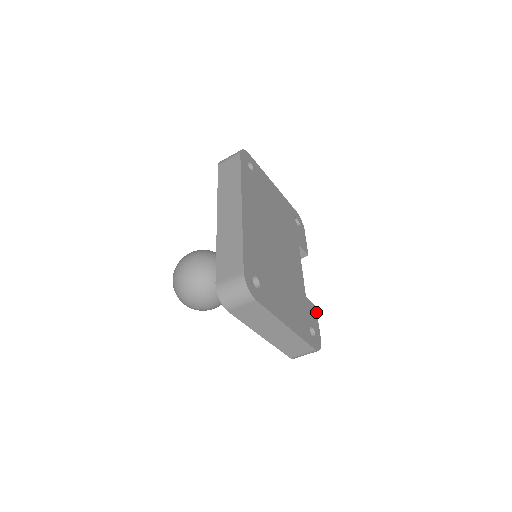
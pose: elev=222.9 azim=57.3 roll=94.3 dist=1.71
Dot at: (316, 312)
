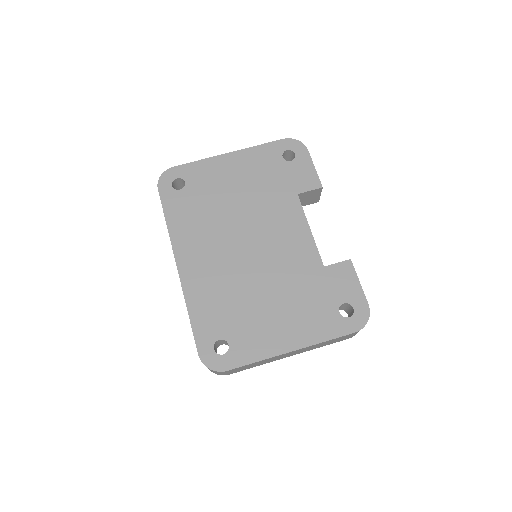
Dot at: (352, 268)
